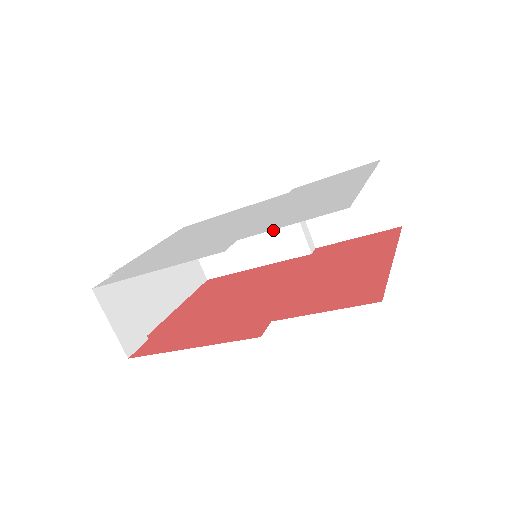
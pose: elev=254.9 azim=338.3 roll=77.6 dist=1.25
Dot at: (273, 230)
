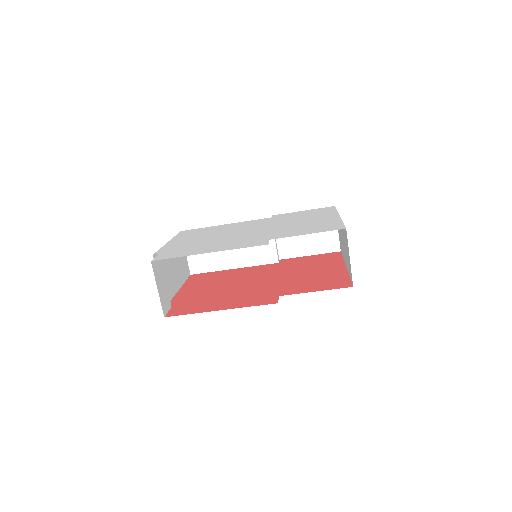
Dot at: occluded
